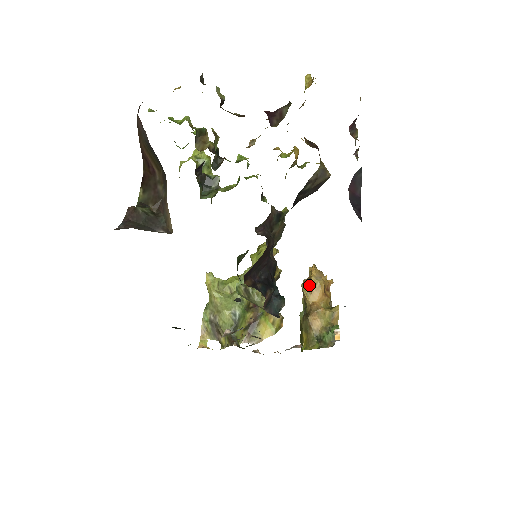
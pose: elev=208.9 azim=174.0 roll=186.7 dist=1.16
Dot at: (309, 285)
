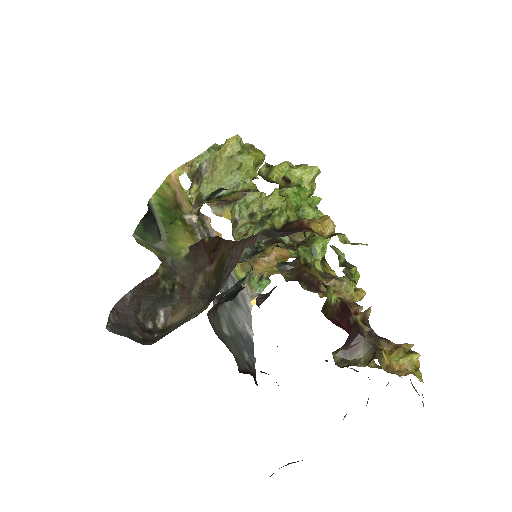
Dot at: occluded
